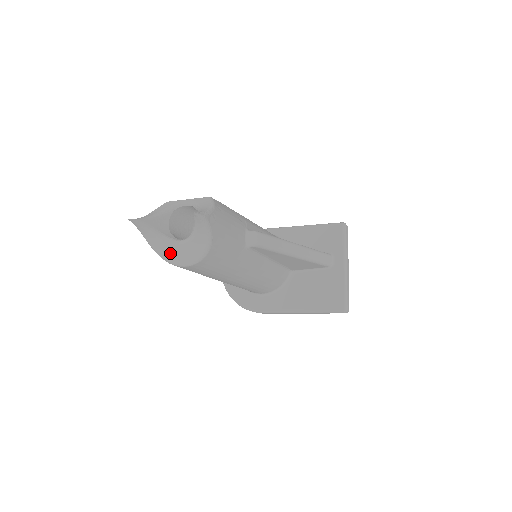
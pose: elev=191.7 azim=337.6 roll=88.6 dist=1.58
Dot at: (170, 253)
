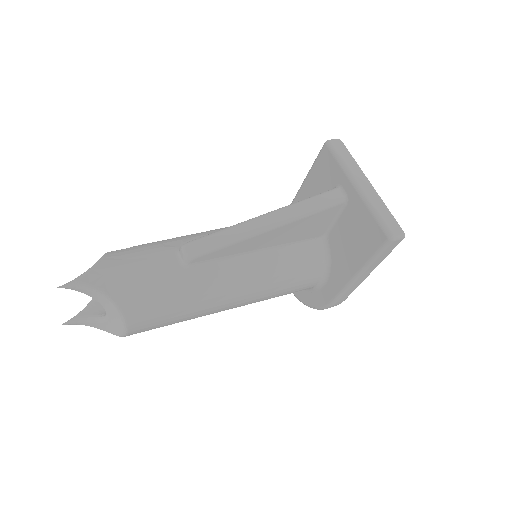
Dot at: (113, 328)
